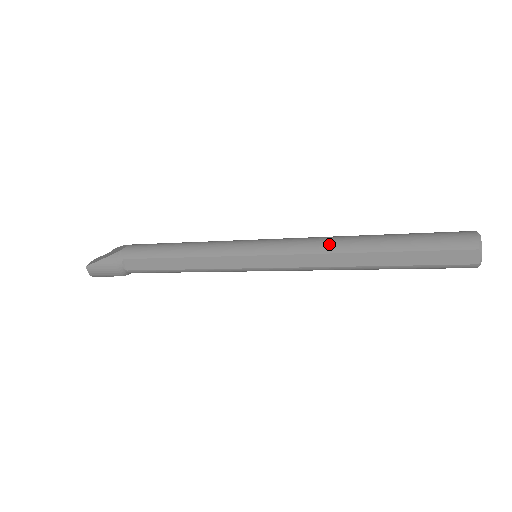
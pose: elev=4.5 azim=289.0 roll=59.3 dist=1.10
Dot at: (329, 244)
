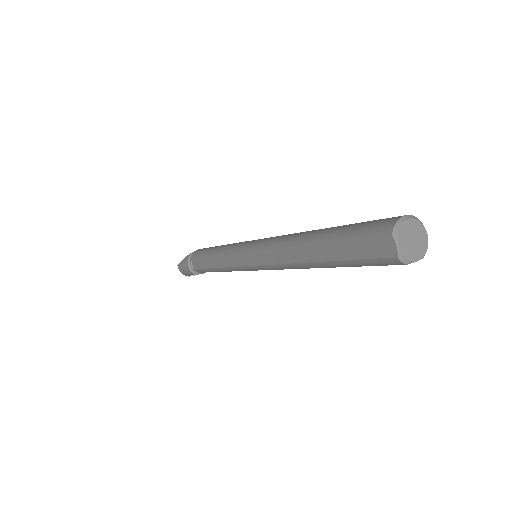
Dot at: (286, 239)
